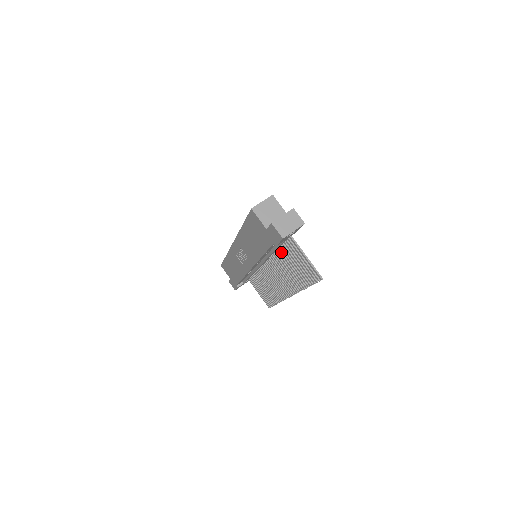
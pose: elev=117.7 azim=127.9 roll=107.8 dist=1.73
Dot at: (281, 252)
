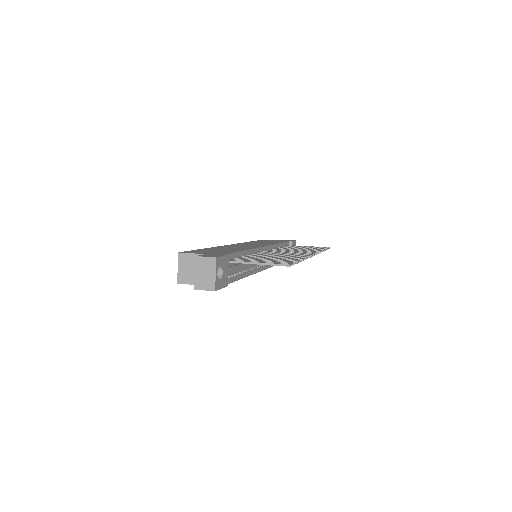
Dot at: occluded
